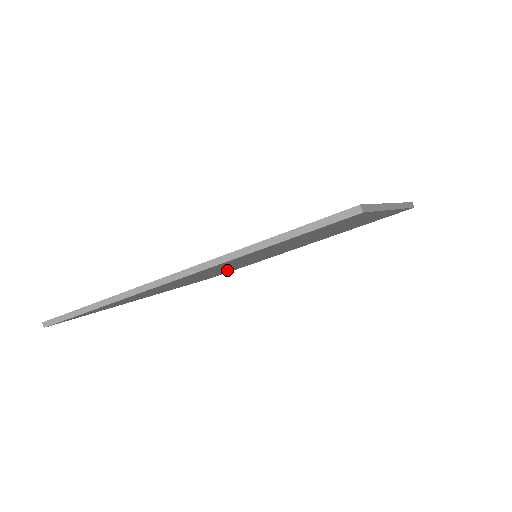
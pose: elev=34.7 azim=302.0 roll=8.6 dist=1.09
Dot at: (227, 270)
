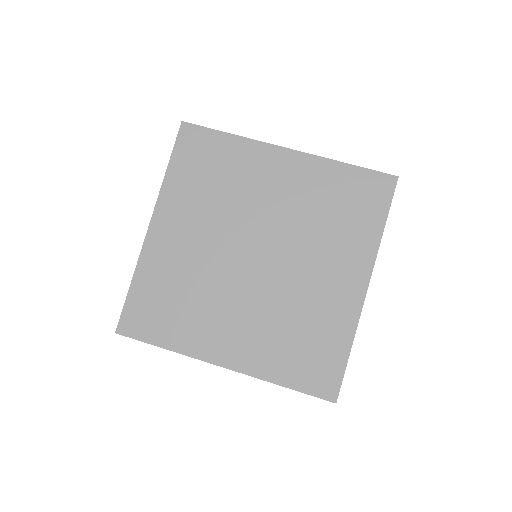
Dot at: (277, 315)
